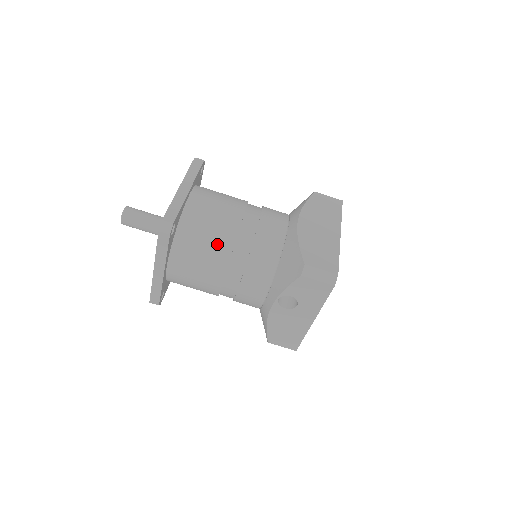
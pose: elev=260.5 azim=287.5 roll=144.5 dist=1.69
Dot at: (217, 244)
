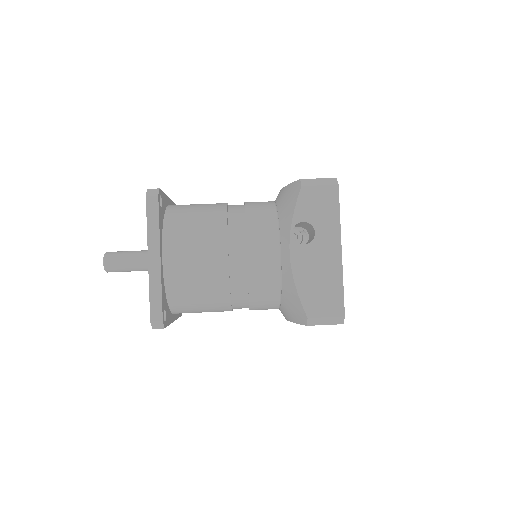
Dot at: (209, 216)
